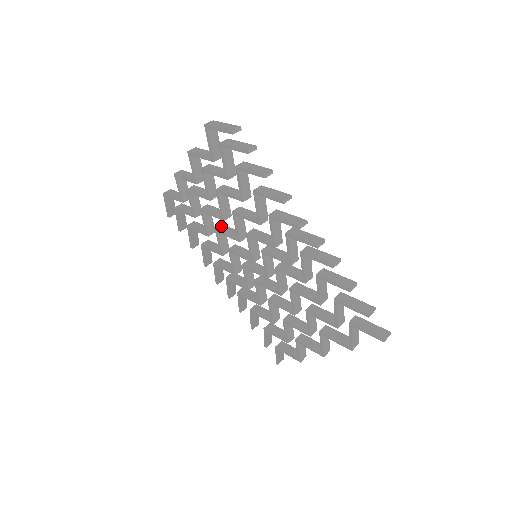
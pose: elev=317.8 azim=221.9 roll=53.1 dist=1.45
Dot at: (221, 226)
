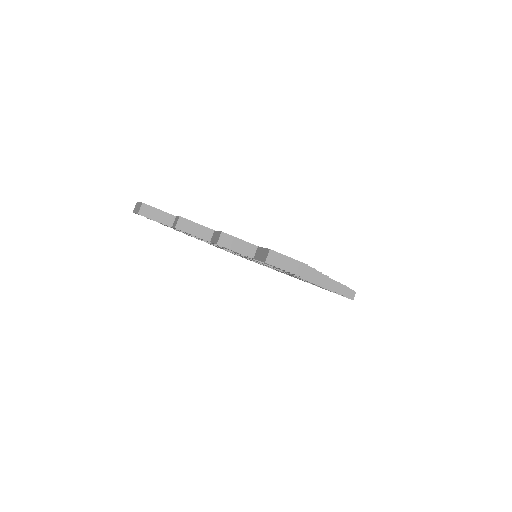
Dot at: occluded
